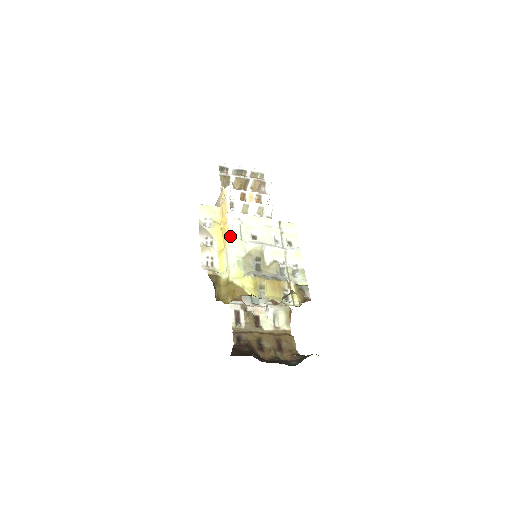
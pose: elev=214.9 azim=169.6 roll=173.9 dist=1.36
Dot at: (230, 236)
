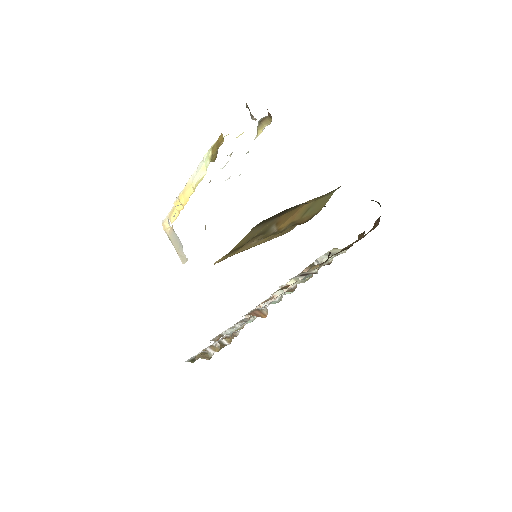
Dot at: (187, 183)
